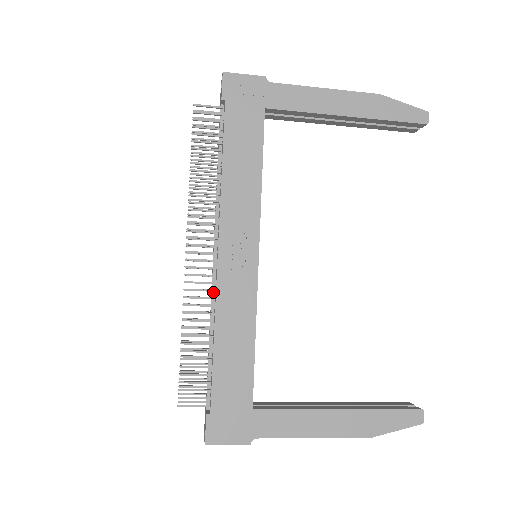
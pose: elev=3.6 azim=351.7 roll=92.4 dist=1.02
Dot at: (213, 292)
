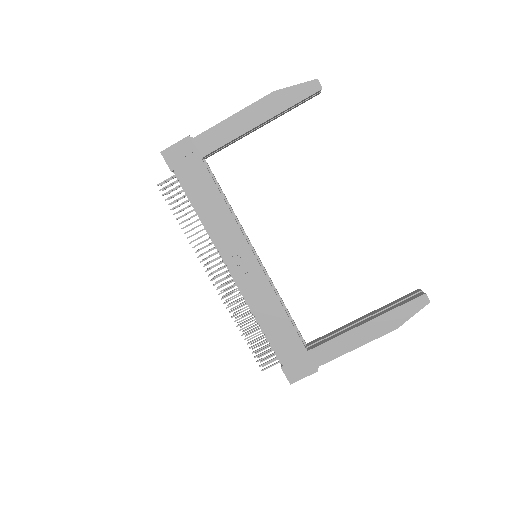
Dot at: occluded
